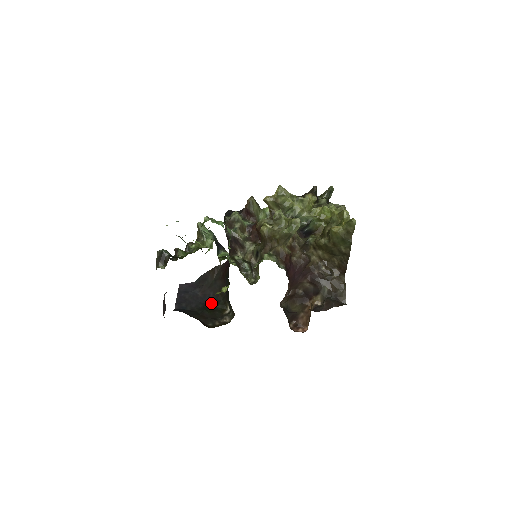
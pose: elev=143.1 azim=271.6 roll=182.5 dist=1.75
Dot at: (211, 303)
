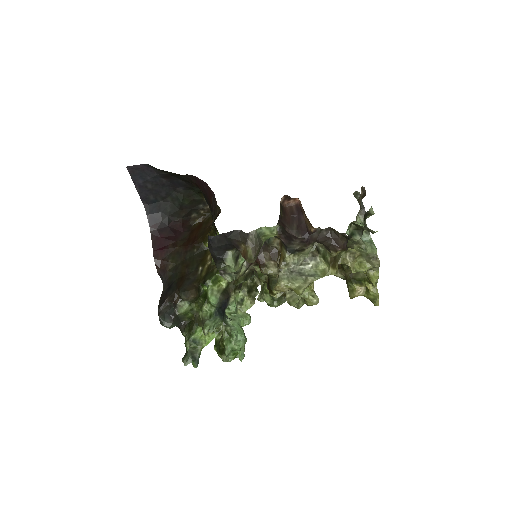
Dot at: (184, 188)
